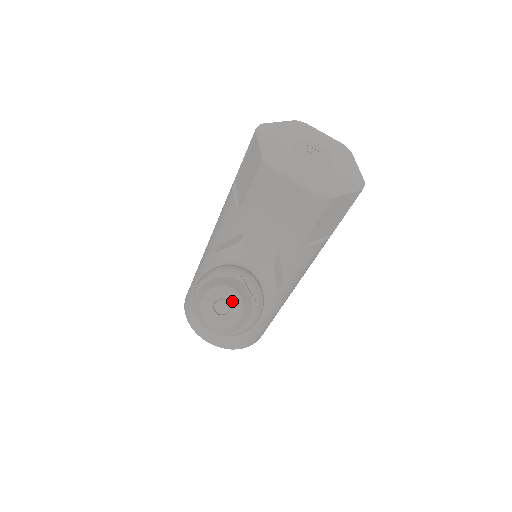
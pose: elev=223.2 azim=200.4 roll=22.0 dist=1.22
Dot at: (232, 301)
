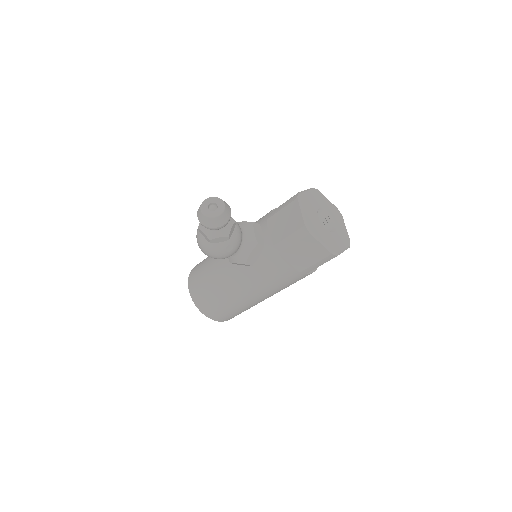
Dot at: (219, 209)
